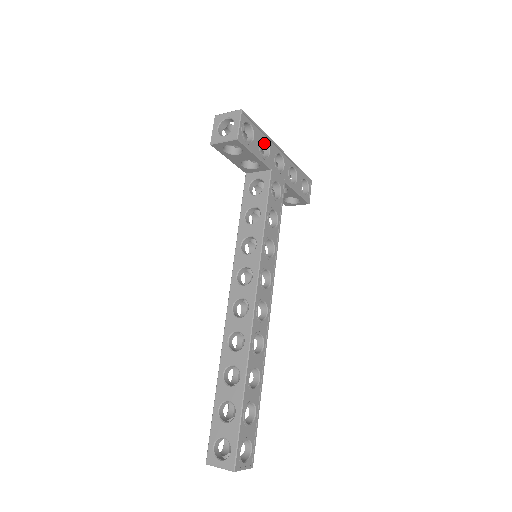
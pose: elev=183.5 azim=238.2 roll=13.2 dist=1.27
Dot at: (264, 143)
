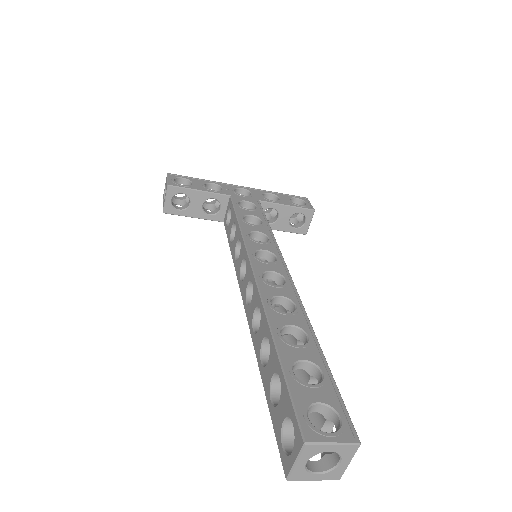
Dot at: (215, 188)
